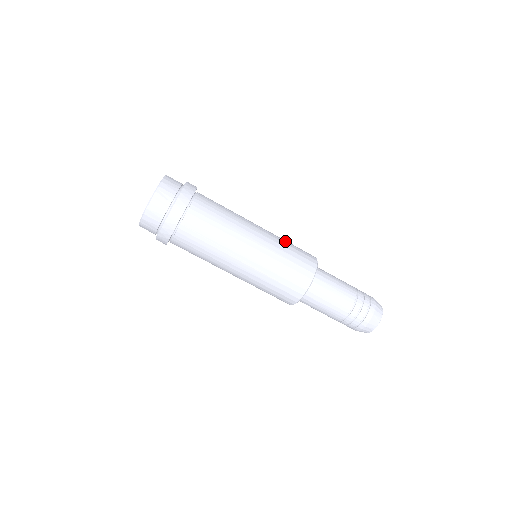
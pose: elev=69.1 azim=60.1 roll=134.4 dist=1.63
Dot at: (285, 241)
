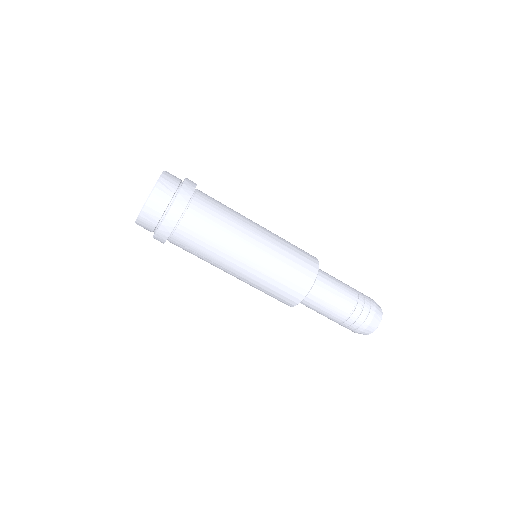
Dot at: occluded
